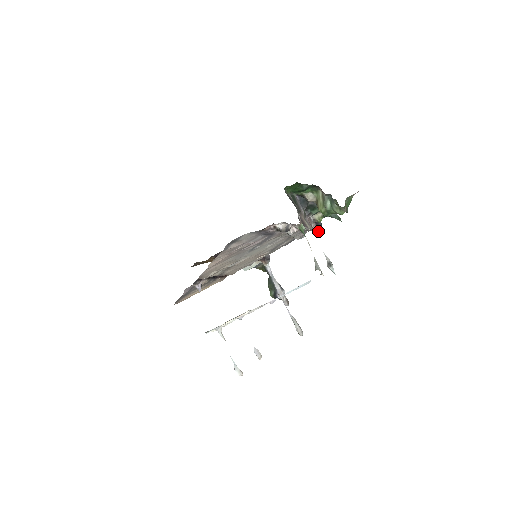
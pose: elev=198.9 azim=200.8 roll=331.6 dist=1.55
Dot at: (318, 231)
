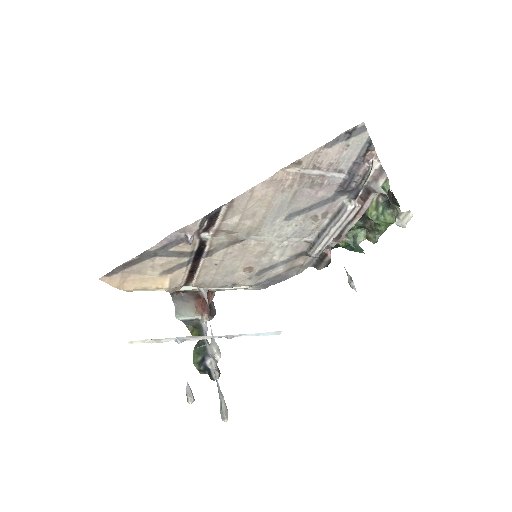
Dot at: (323, 267)
